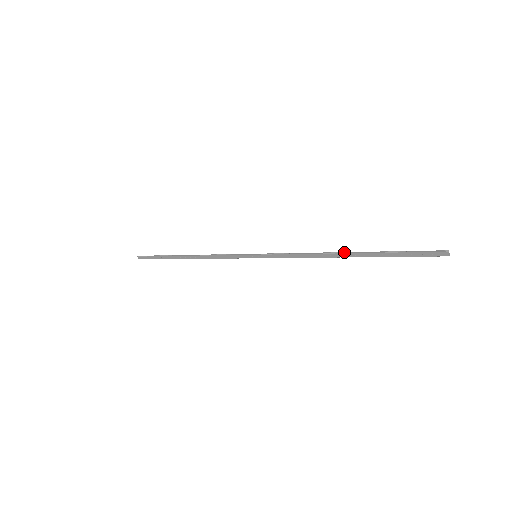
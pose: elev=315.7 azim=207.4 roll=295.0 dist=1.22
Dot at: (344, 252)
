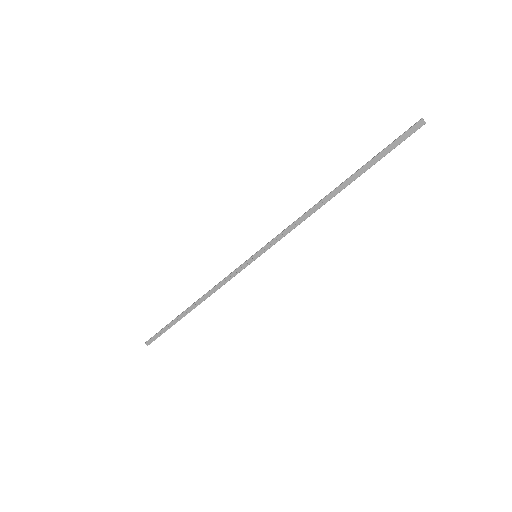
Dot at: (333, 190)
